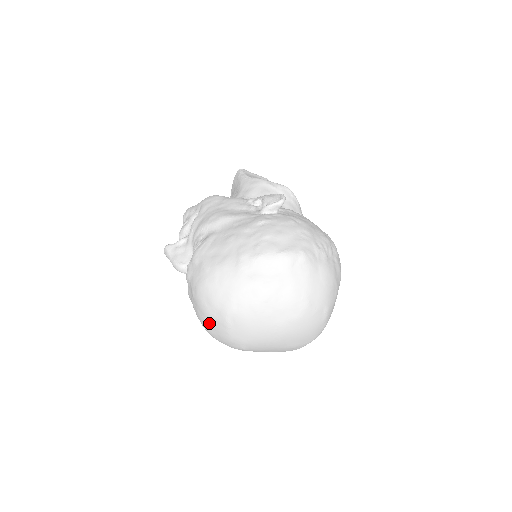
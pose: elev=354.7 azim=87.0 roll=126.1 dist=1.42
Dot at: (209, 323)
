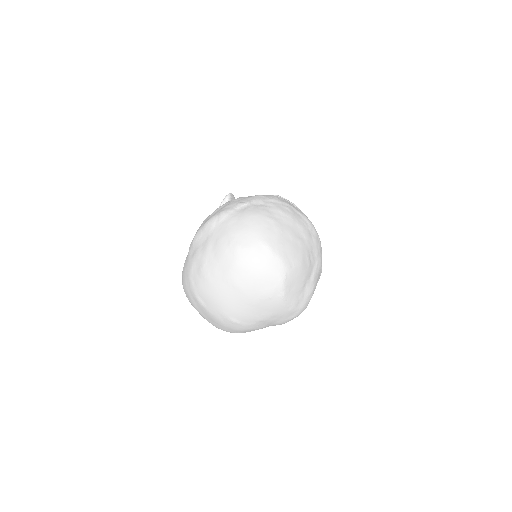
Dot at: (203, 316)
